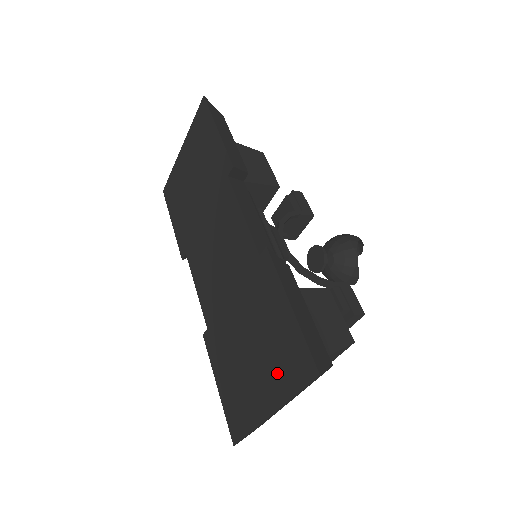
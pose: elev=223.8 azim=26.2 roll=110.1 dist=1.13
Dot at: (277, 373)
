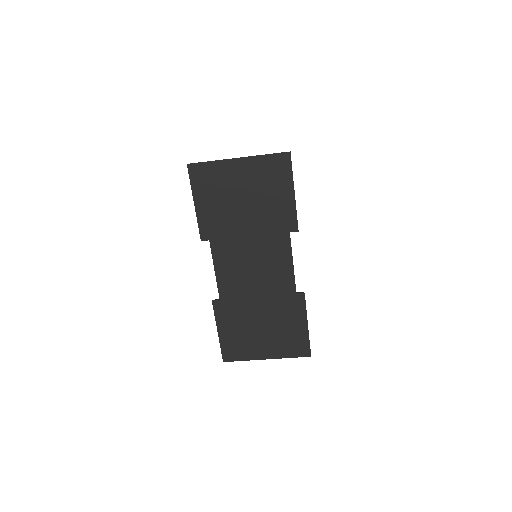
Dot at: (282, 346)
